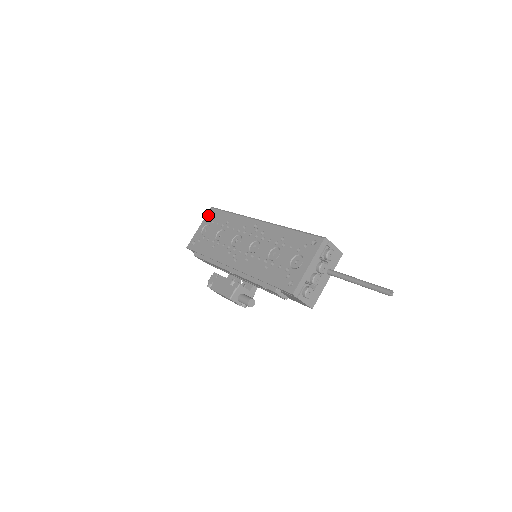
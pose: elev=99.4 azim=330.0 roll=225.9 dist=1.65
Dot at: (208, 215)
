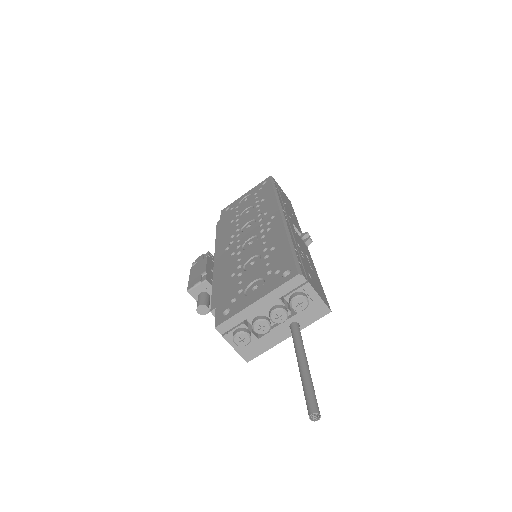
Dot at: (261, 183)
